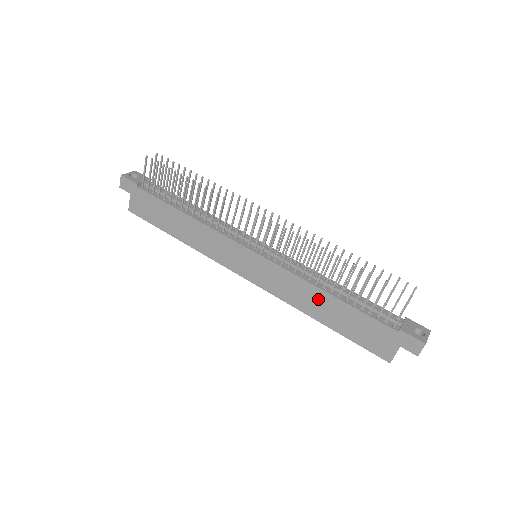
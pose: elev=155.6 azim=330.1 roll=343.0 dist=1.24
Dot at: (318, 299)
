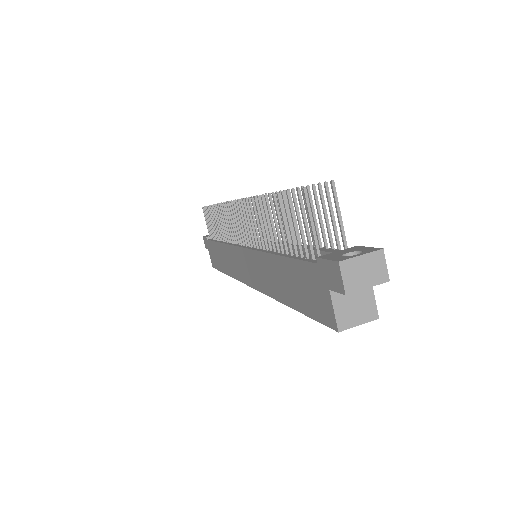
Dot at: (273, 270)
